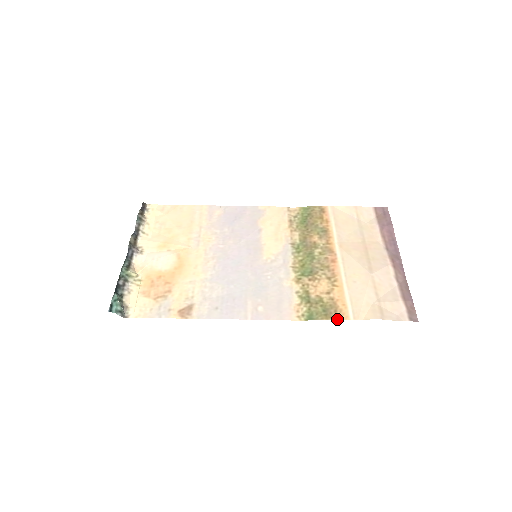
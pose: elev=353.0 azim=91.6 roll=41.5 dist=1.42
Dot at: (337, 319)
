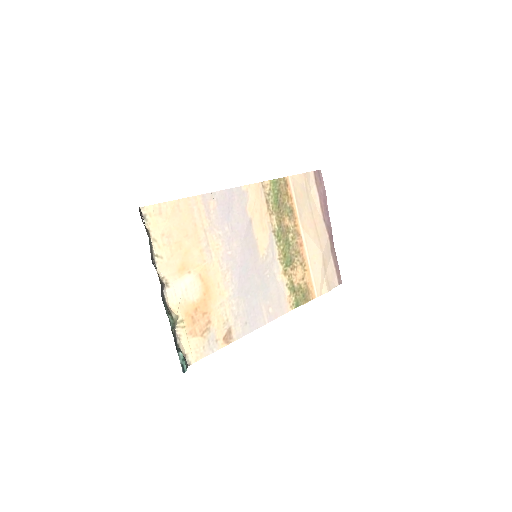
Dot at: (310, 300)
